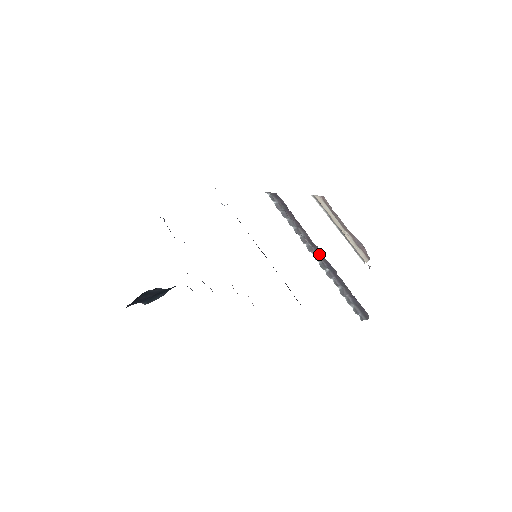
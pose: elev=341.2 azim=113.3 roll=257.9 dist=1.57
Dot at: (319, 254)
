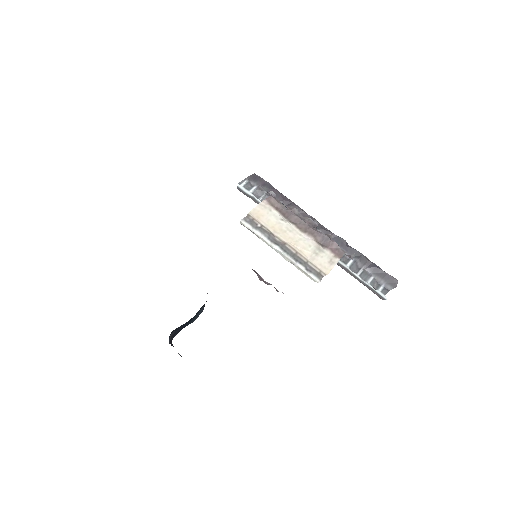
Dot at: (319, 229)
